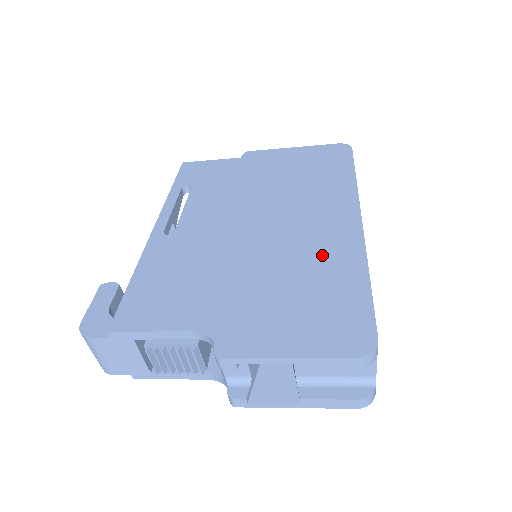
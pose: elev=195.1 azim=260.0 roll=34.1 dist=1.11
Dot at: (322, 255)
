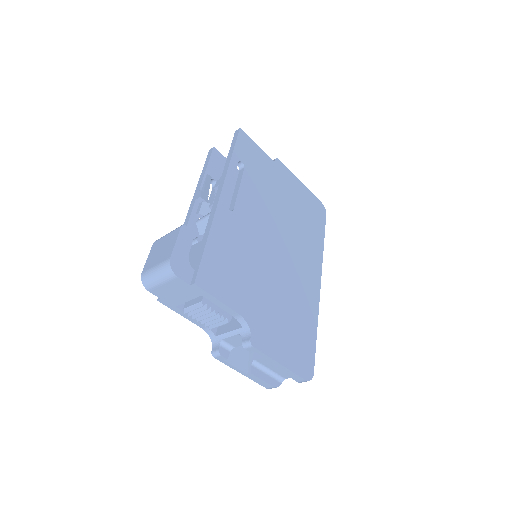
Dot at: (302, 298)
